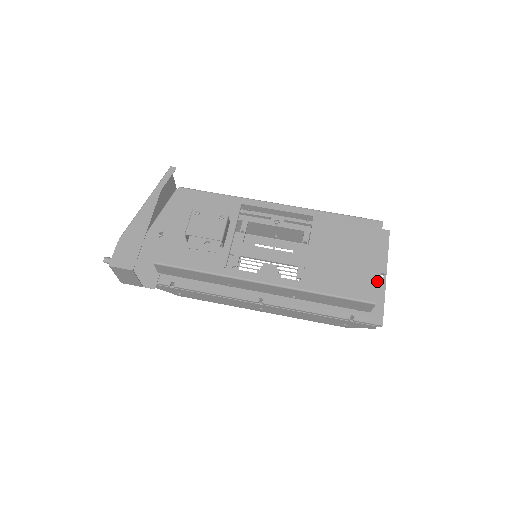
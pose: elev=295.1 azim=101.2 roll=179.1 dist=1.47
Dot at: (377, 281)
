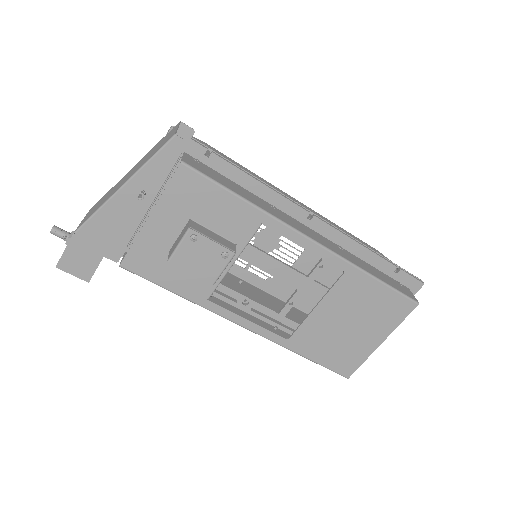
Dot at: (364, 361)
